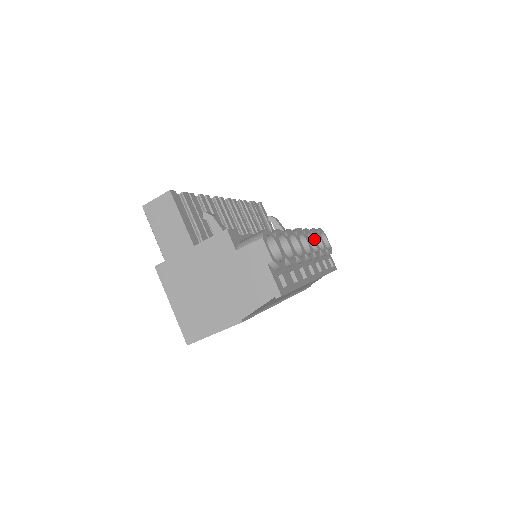
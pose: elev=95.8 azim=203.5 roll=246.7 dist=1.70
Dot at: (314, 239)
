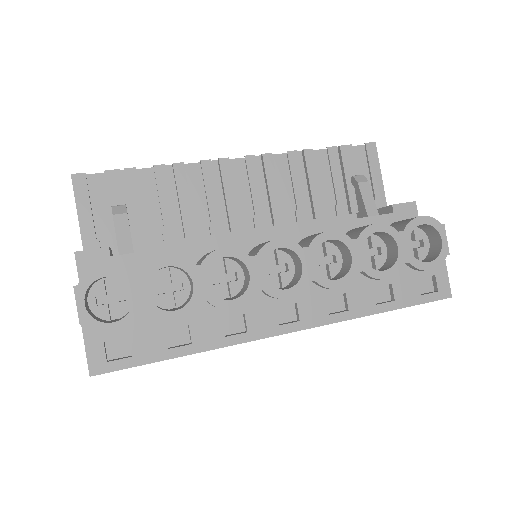
Dot at: (352, 249)
